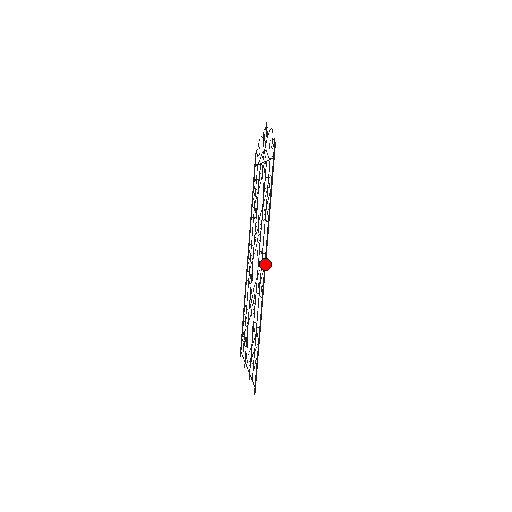
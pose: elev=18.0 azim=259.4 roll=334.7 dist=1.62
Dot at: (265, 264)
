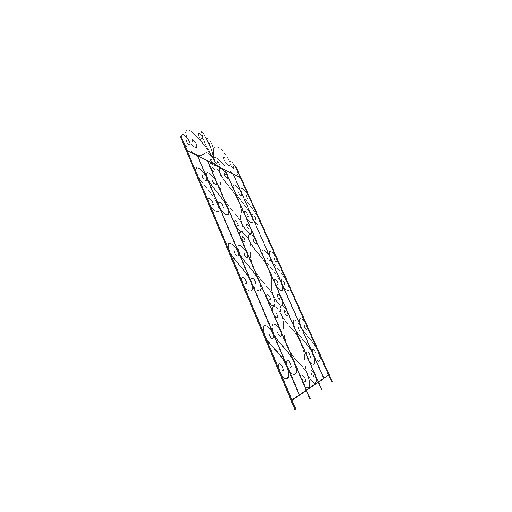
Dot at: (229, 253)
